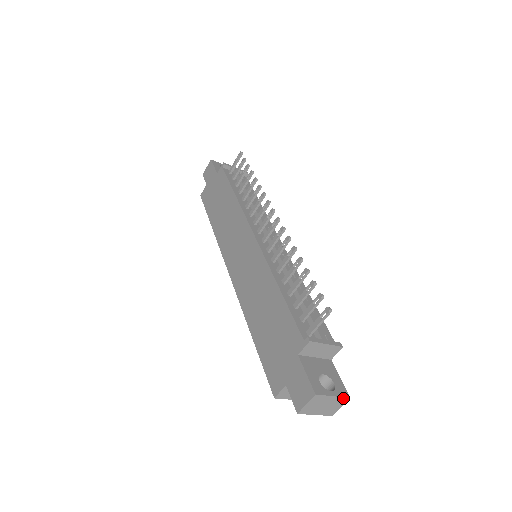
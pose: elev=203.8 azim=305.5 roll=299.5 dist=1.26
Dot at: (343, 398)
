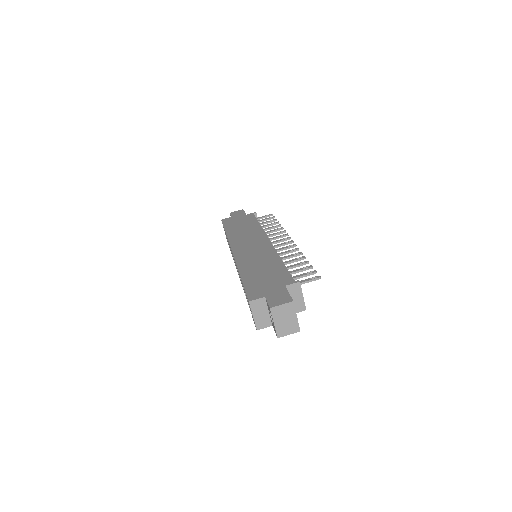
Dot at: (298, 326)
